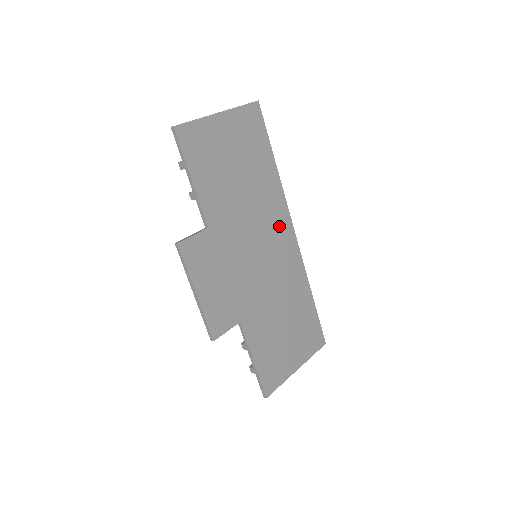
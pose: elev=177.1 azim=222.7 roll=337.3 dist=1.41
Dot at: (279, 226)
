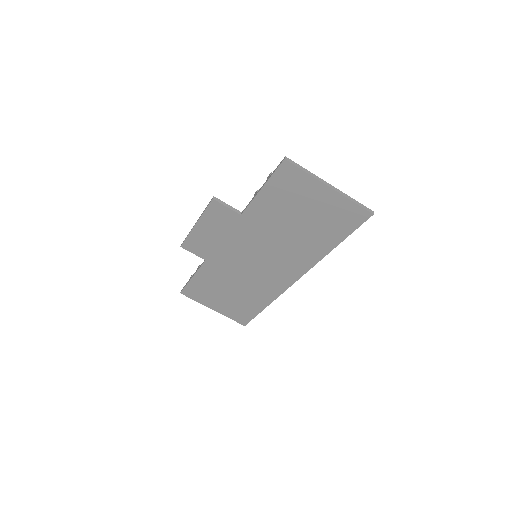
Dot at: (291, 266)
